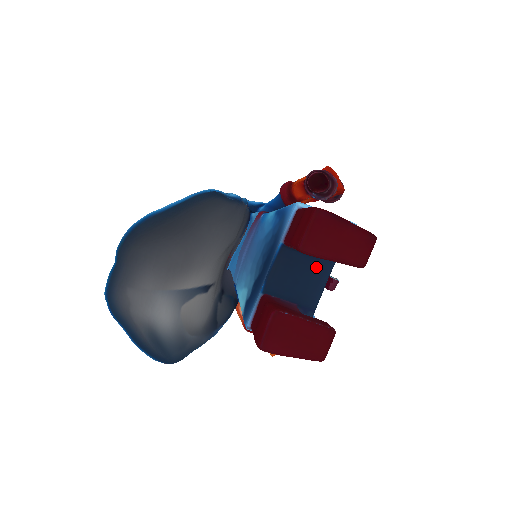
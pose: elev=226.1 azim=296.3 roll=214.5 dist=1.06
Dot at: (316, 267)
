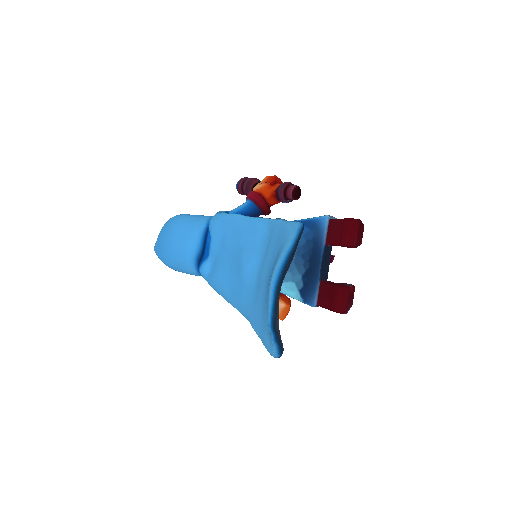
Dot at: (329, 252)
